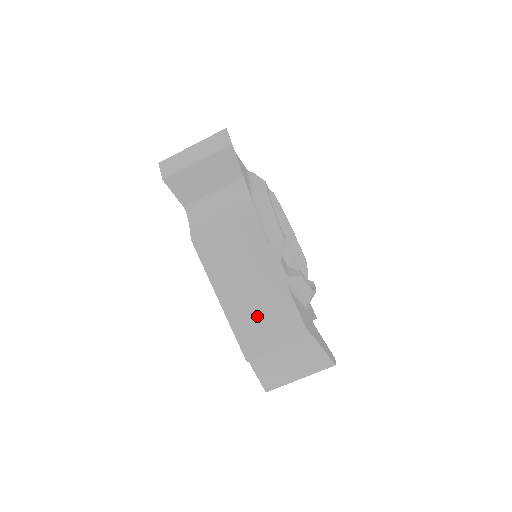
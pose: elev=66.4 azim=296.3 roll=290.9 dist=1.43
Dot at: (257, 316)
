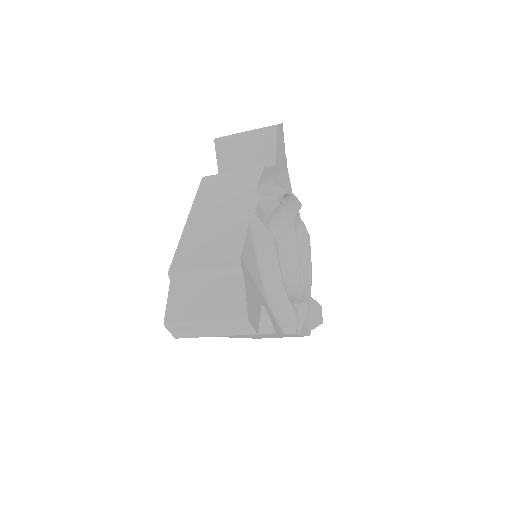
Dot at: occluded
